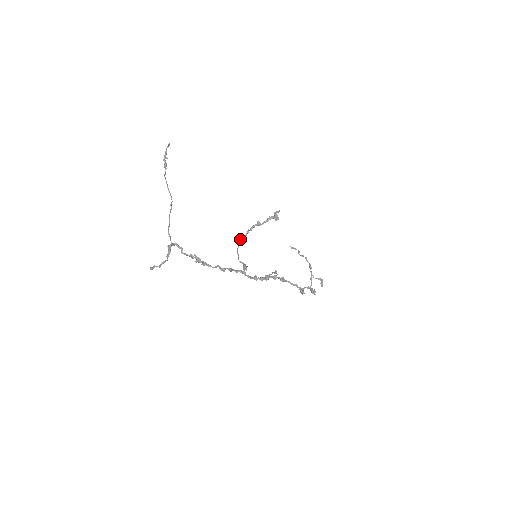
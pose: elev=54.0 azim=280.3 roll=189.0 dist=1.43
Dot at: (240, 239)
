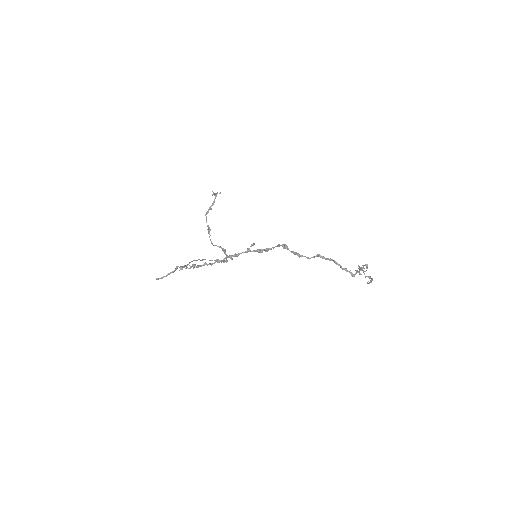
Dot at: (208, 230)
